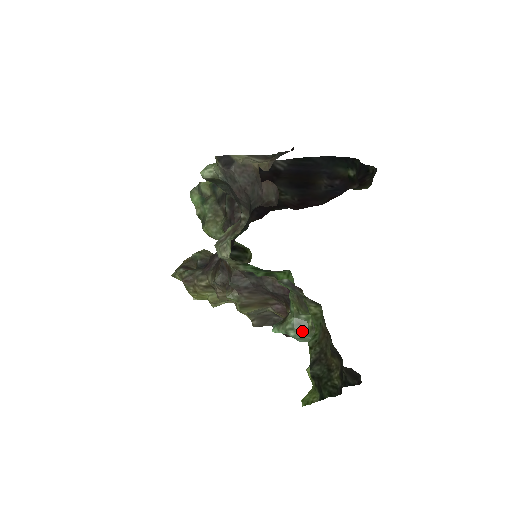
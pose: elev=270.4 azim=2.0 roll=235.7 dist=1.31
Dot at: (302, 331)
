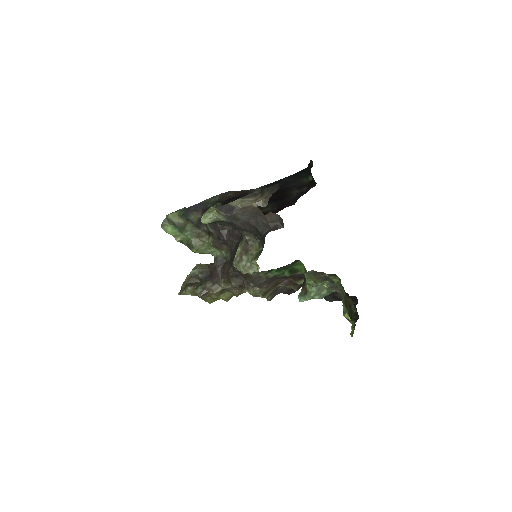
Dot at: (322, 293)
